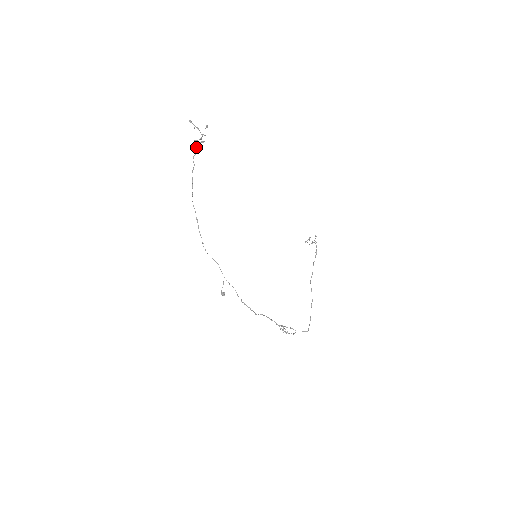
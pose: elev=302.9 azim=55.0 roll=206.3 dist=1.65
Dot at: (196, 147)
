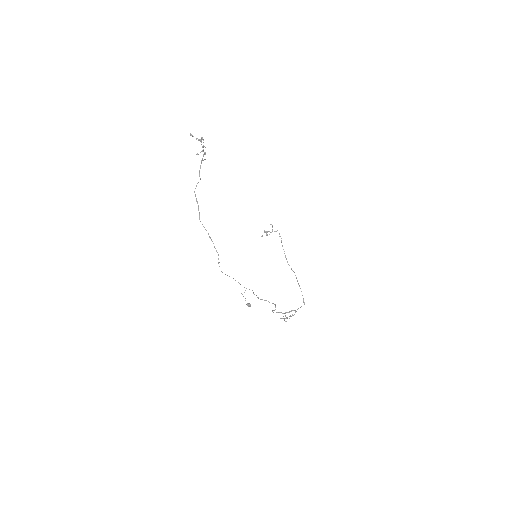
Dot at: (201, 160)
